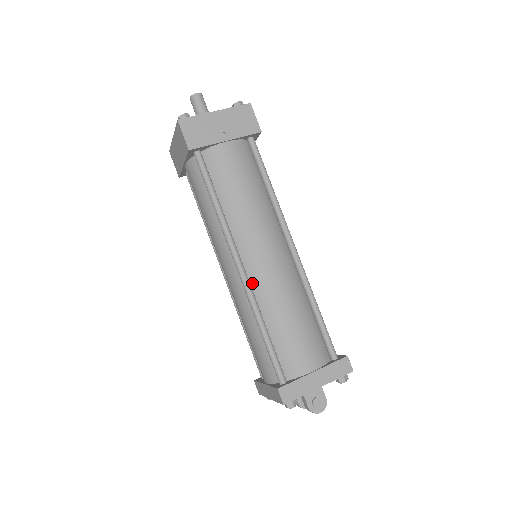
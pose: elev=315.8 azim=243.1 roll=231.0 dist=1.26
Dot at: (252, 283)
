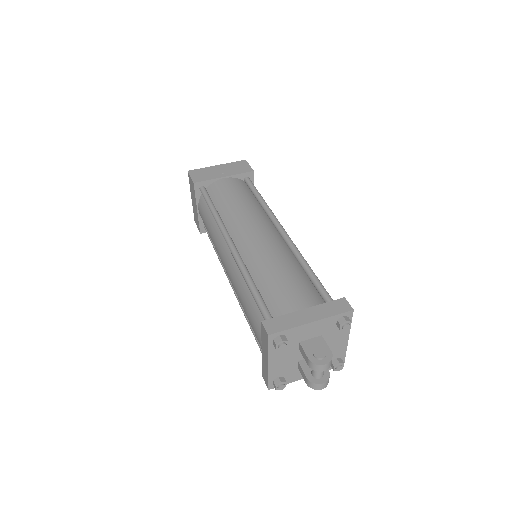
Dot at: (242, 254)
